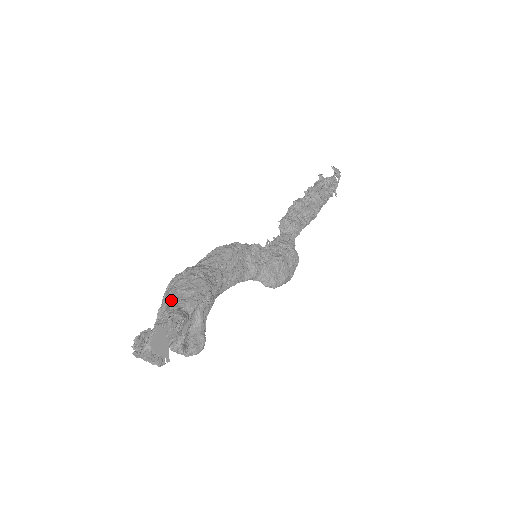
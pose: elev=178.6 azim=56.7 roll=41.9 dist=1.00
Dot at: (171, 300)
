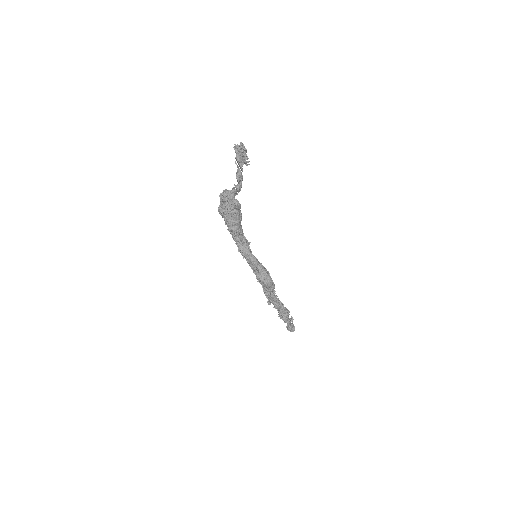
Dot at: occluded
